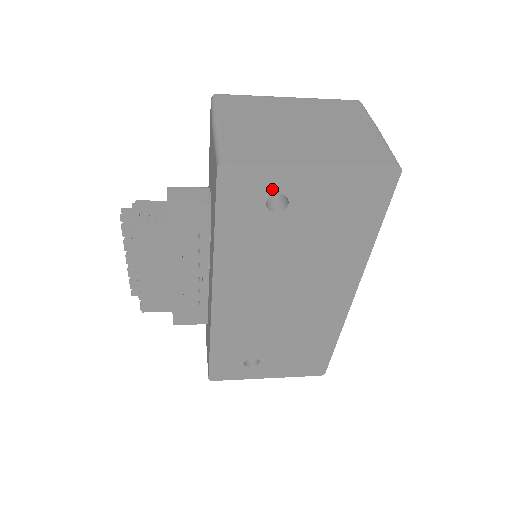
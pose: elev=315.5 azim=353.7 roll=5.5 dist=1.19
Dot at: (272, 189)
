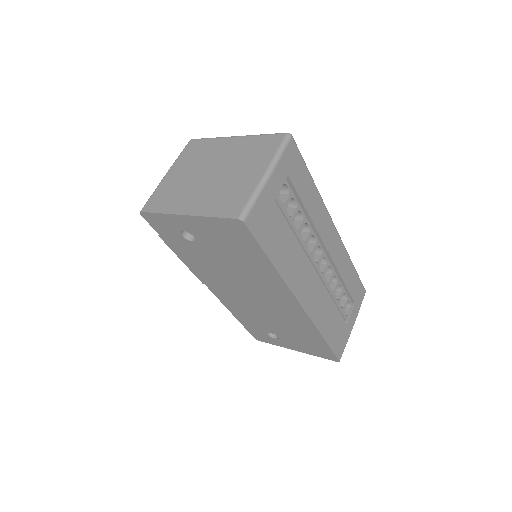
Dot at: (177, 228)
